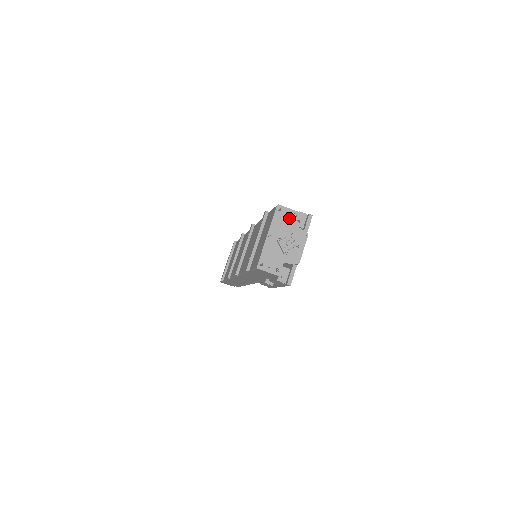
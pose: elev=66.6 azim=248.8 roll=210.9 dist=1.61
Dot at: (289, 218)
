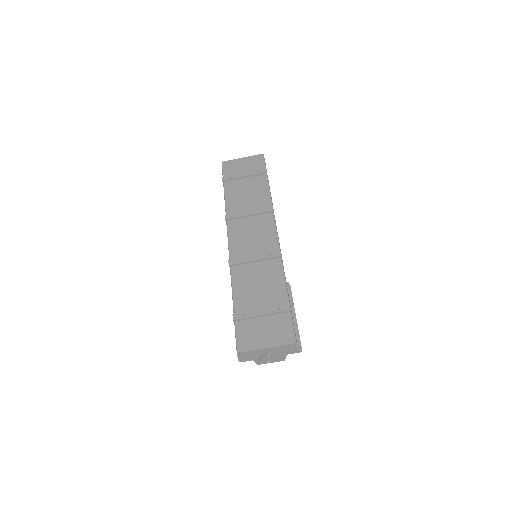
Dot at: (290, 350)
